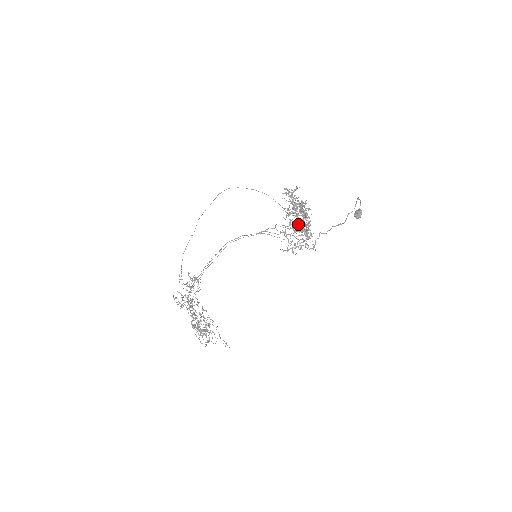
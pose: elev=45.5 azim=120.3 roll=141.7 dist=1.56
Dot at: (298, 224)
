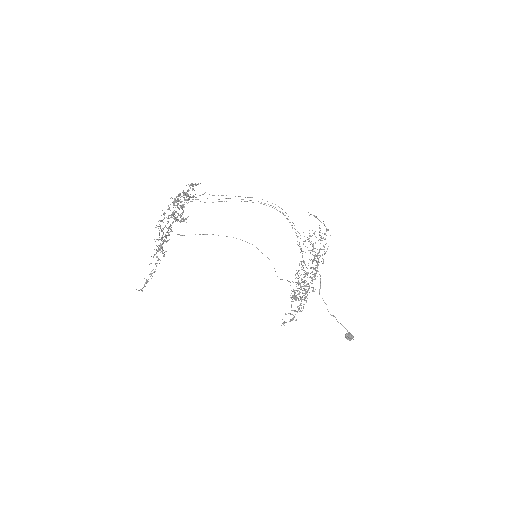
Dot at: occluded
